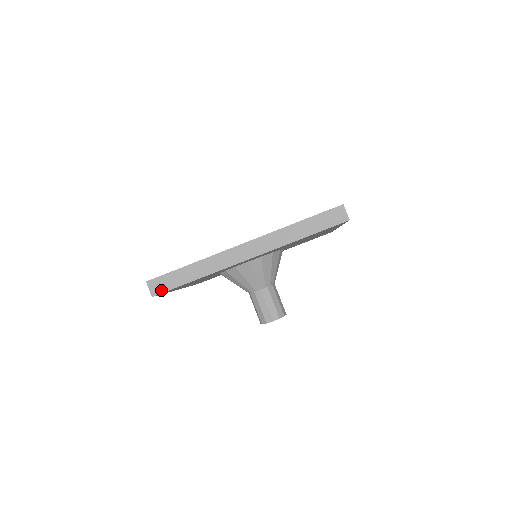
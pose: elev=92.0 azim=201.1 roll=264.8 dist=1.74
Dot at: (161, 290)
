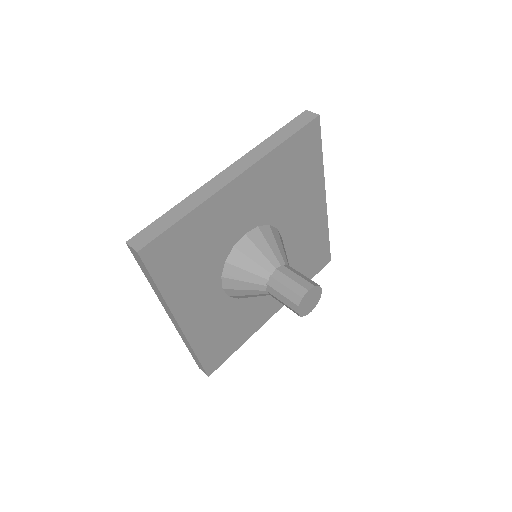
Dot at: (147, 241)
